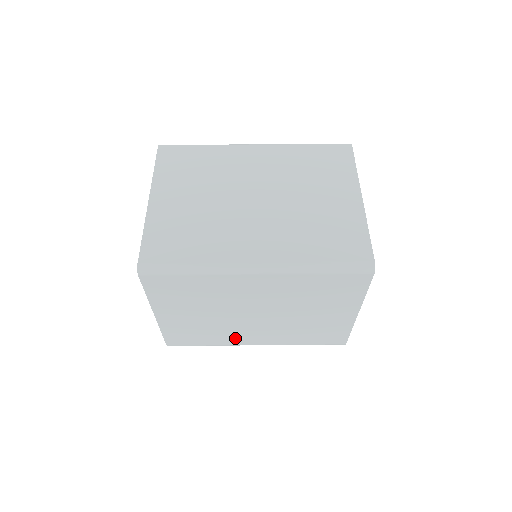
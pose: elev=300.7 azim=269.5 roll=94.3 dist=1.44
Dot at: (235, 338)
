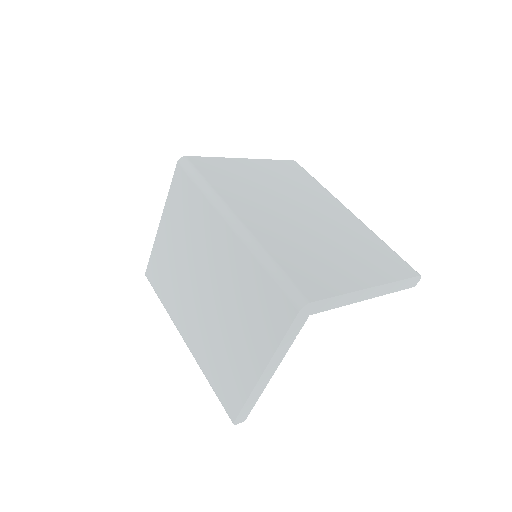
Dot at: (179, 311)
